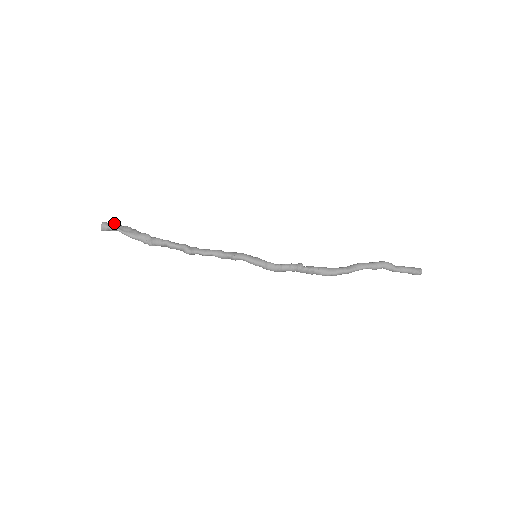
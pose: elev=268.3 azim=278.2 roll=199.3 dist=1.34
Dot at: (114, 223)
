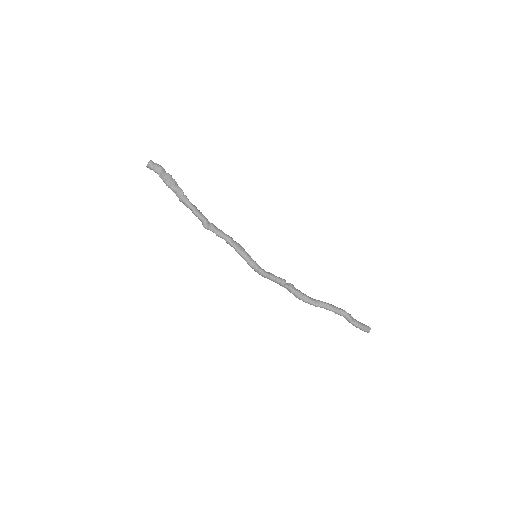
Dot at: (159, 167)
